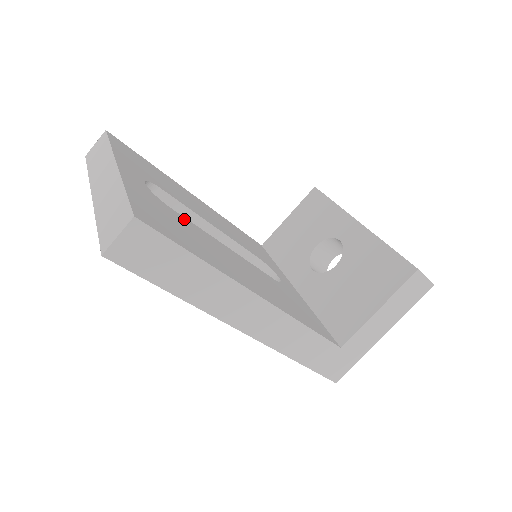
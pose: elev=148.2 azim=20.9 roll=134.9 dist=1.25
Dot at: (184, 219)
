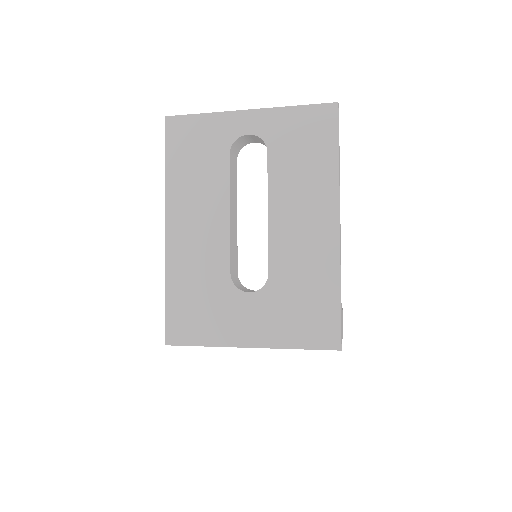
Dot at: occluded
